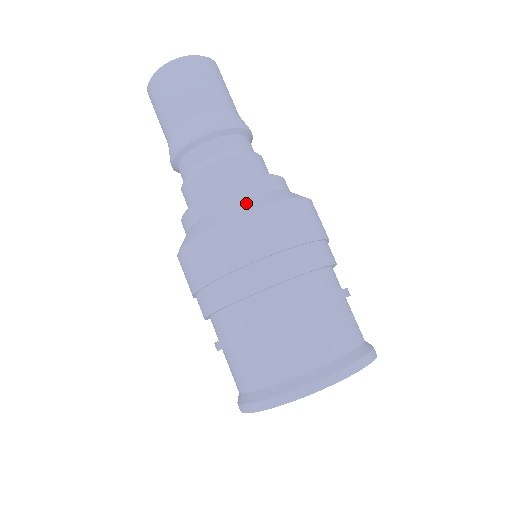
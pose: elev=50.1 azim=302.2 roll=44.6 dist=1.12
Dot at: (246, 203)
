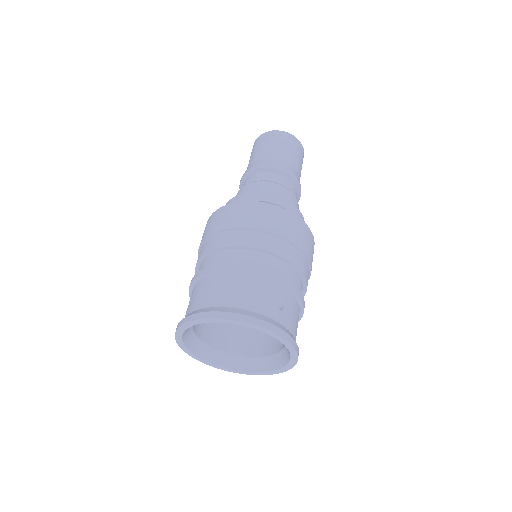
Dot at: occluded
